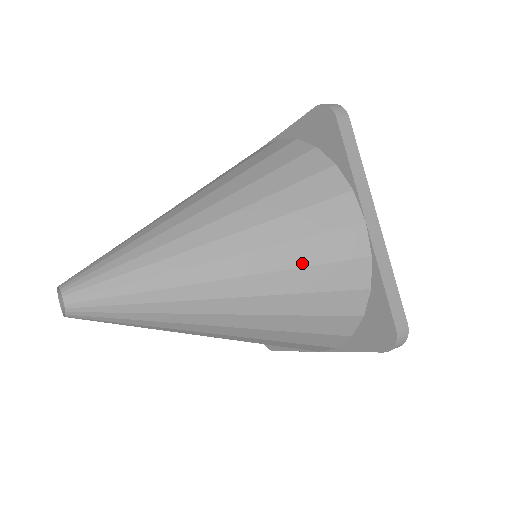
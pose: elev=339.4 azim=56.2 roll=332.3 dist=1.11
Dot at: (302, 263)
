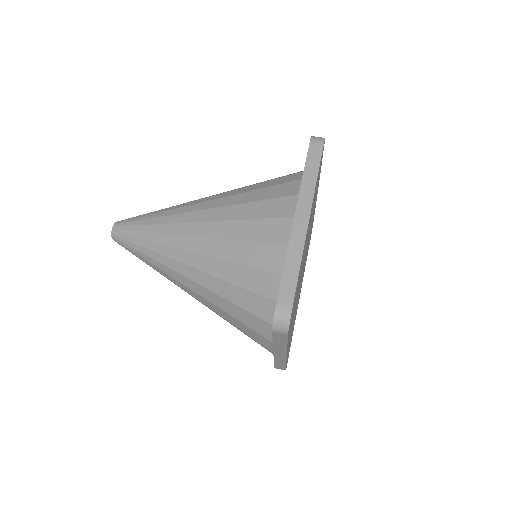
Dot at: (237, 237)
